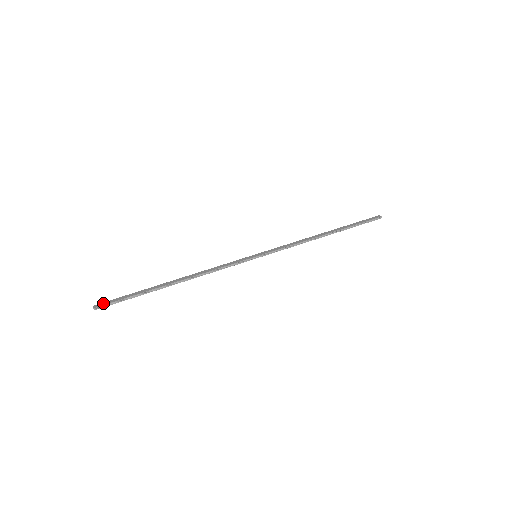
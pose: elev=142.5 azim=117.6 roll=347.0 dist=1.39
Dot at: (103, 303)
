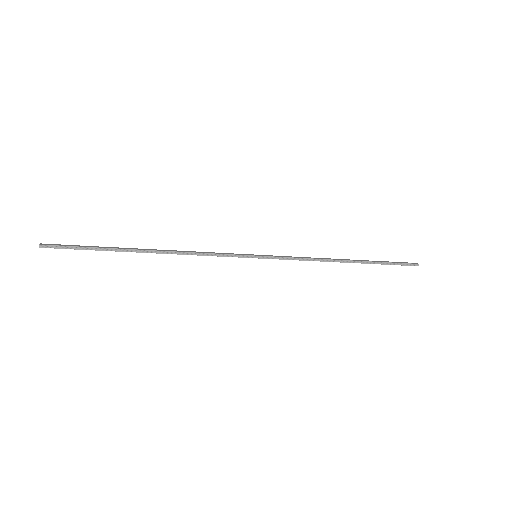
Dot at: (54, 244)
